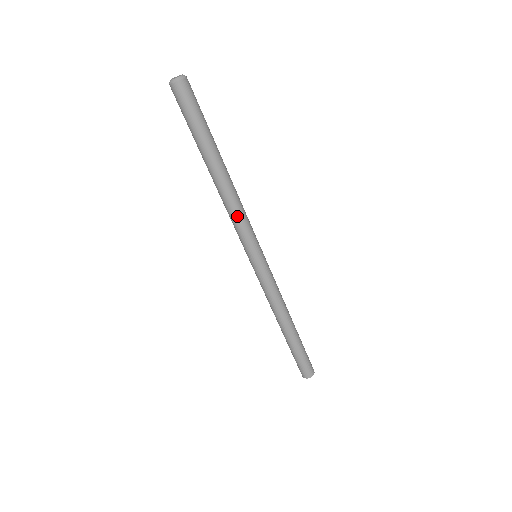
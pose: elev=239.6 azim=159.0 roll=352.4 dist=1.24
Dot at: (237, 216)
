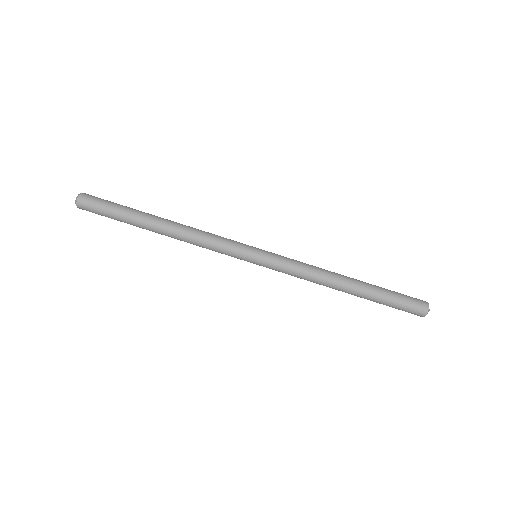
Dot at: (207, 235)
